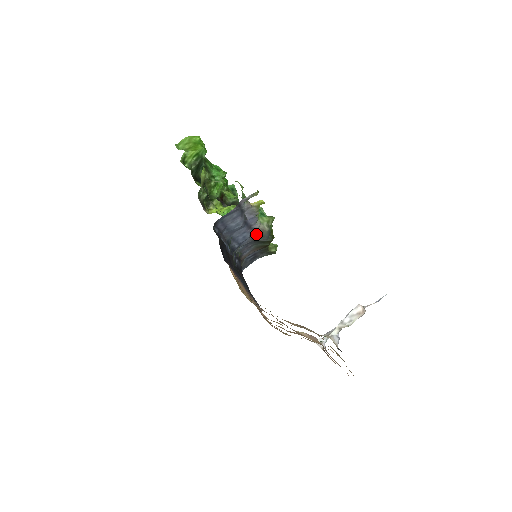
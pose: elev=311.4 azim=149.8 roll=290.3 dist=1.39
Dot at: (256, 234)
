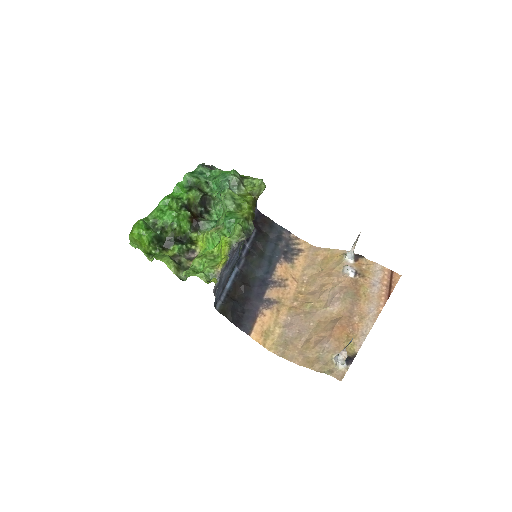
Dot at: (241, 241)
